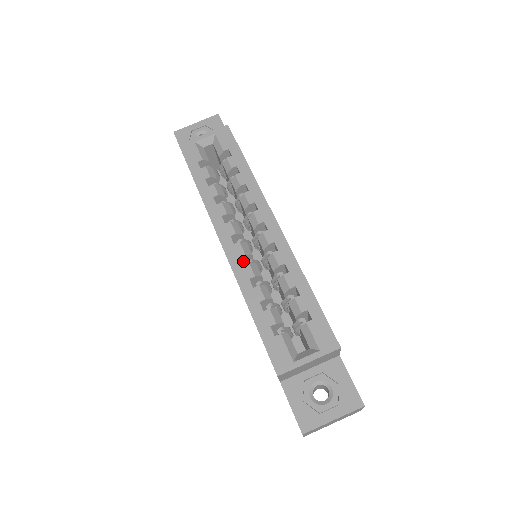
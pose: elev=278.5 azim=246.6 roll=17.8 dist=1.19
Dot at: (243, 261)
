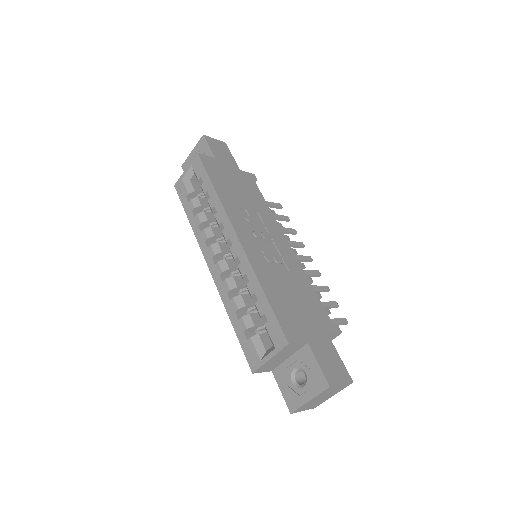
Dot at: (228, 275)
